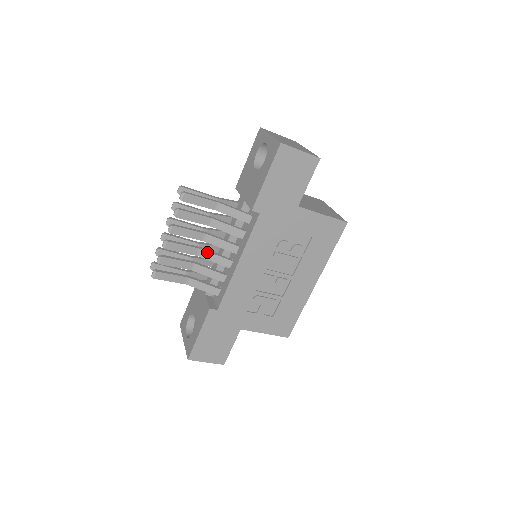
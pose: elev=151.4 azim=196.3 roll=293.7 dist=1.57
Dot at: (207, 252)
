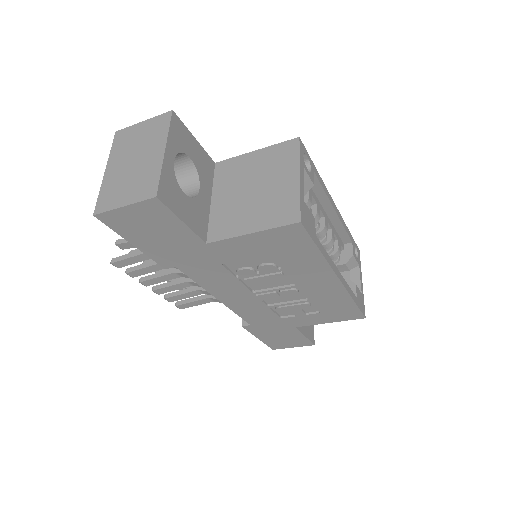
Dot at: (195, 283)
